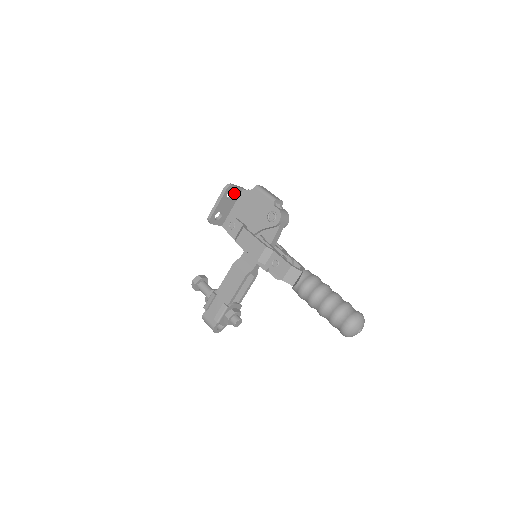
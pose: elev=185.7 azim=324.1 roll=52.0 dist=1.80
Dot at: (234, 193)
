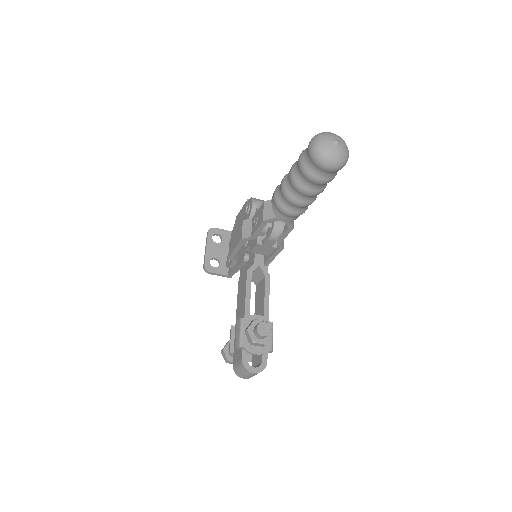
Dot at: (222, 236)
